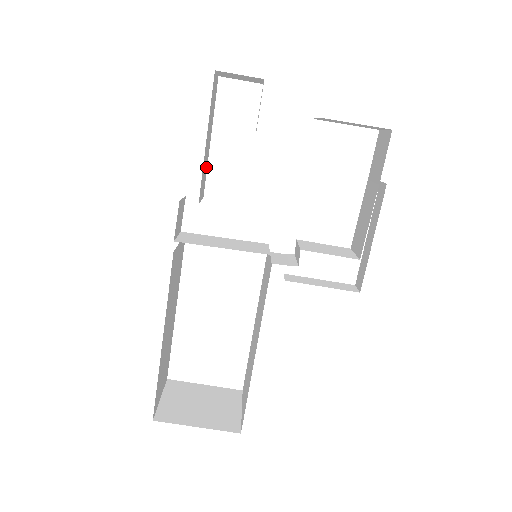
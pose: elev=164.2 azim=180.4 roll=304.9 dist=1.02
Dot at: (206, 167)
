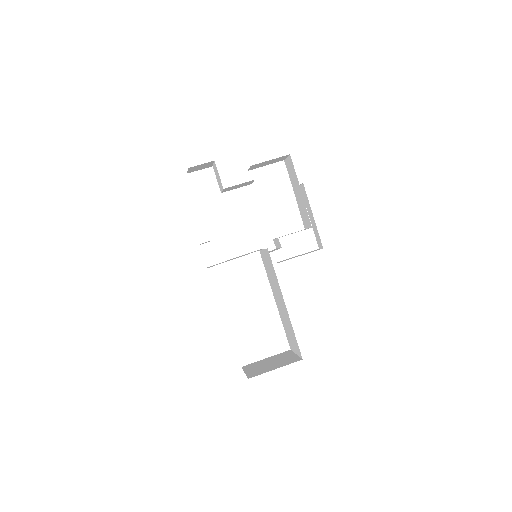
Dot at: occluded
